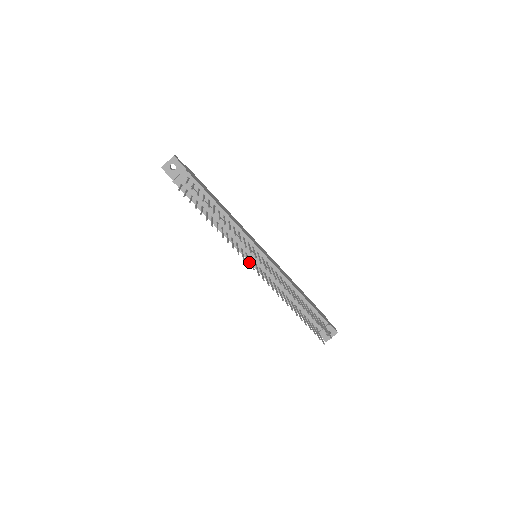
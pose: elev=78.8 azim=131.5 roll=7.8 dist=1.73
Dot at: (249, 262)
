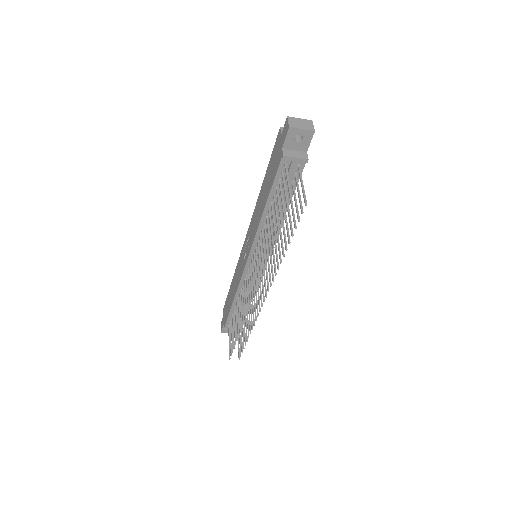
Dot at: (247, 260)
